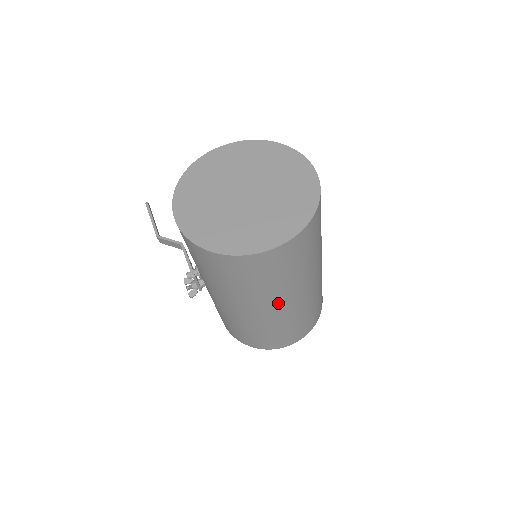
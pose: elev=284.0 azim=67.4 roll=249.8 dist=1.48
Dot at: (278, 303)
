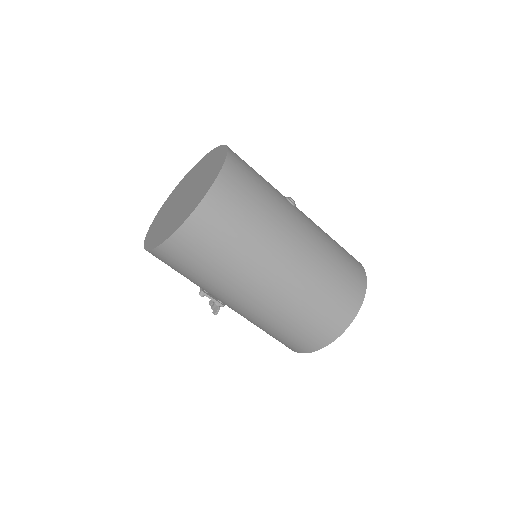
Dot at: (258, 283)
